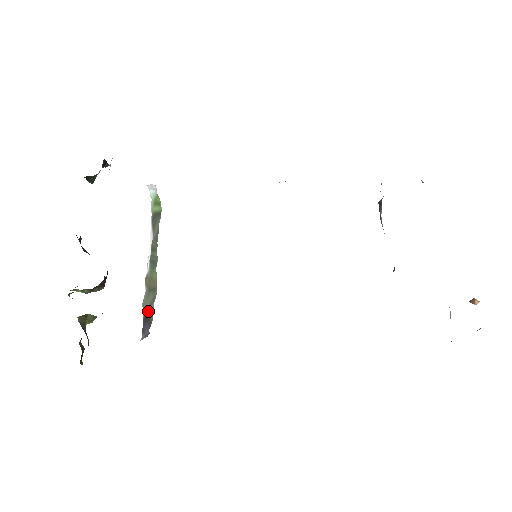
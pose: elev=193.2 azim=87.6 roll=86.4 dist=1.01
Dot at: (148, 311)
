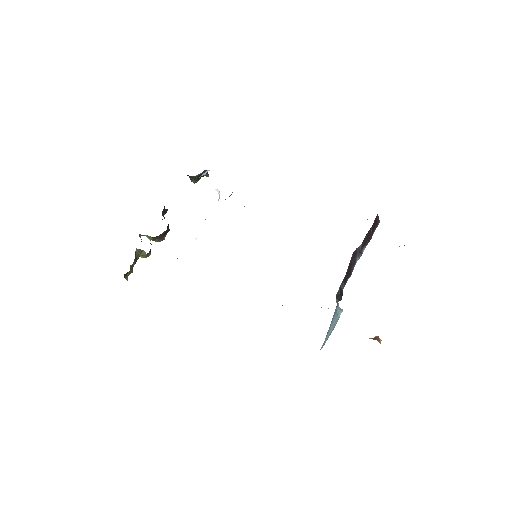
Dot at: occluded
